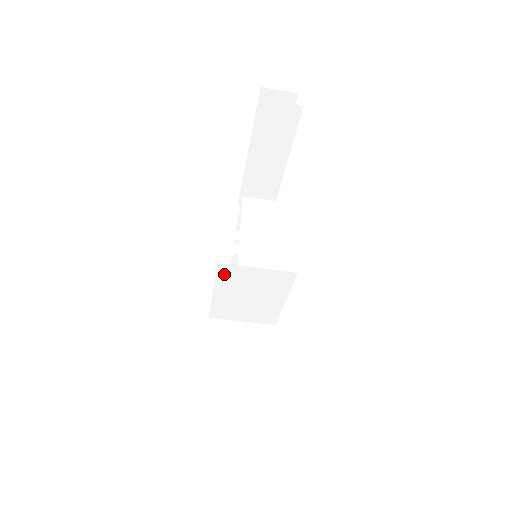
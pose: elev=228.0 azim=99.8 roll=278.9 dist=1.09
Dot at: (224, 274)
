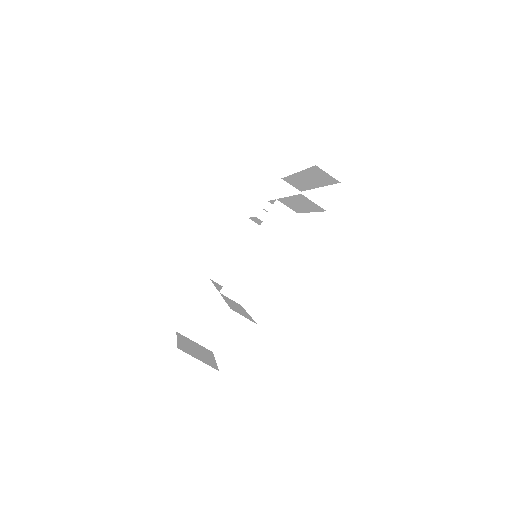
Dot at: occluded
